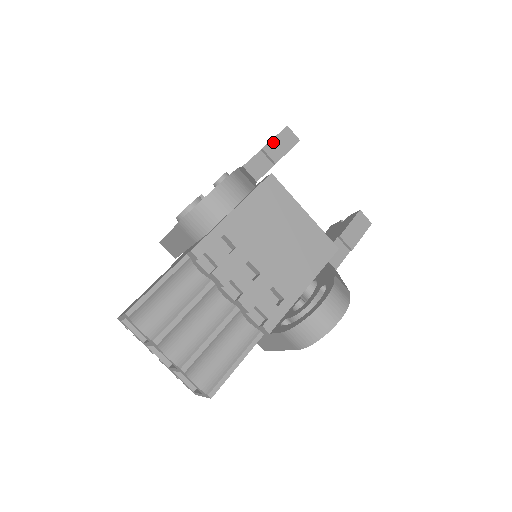
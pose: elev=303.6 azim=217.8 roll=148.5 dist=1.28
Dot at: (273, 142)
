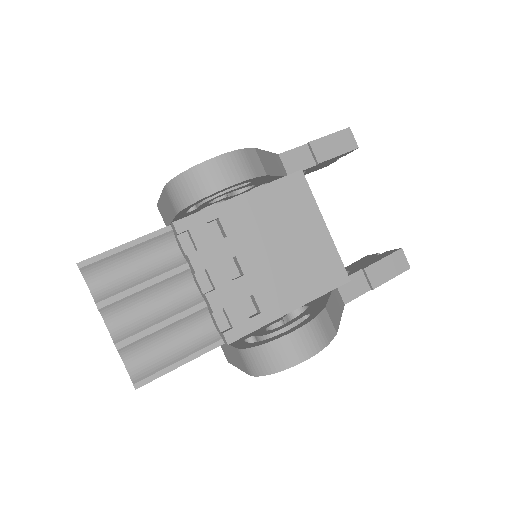
Dot at: (325, 139)
